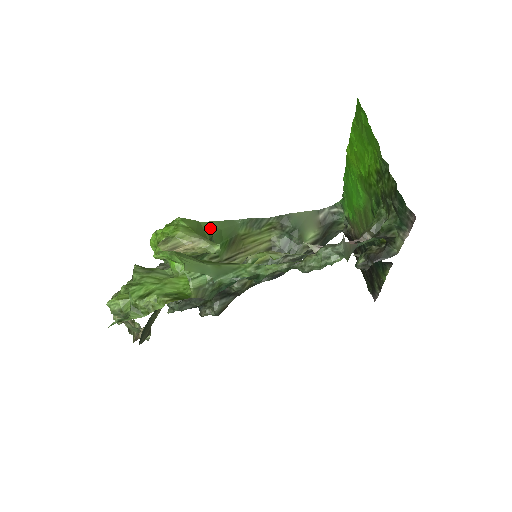
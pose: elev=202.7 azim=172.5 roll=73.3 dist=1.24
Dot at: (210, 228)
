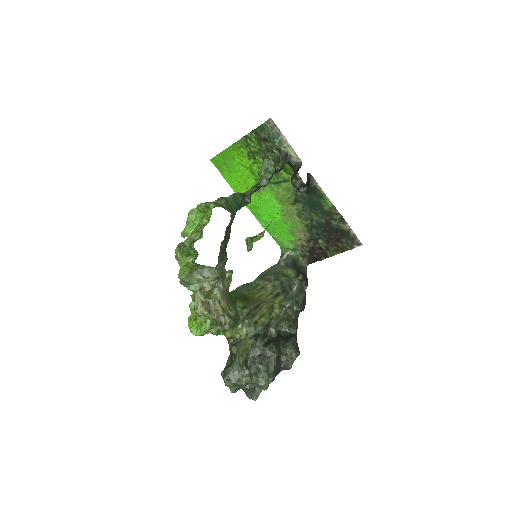
Dot at: occluded
